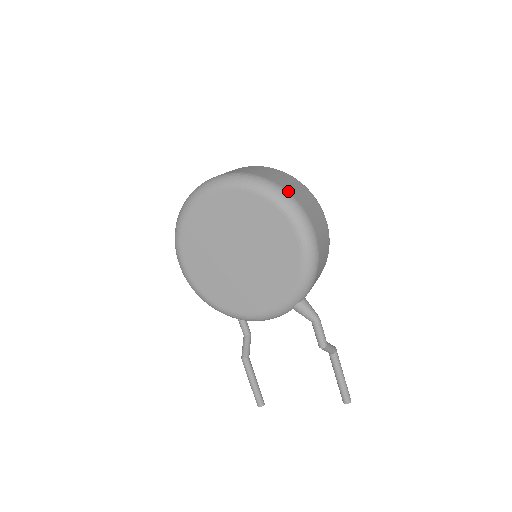
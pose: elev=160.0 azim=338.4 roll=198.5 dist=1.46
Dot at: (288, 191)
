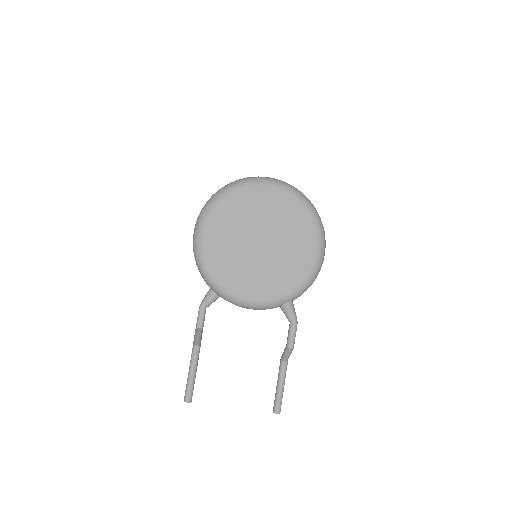
Dot at: occluded
